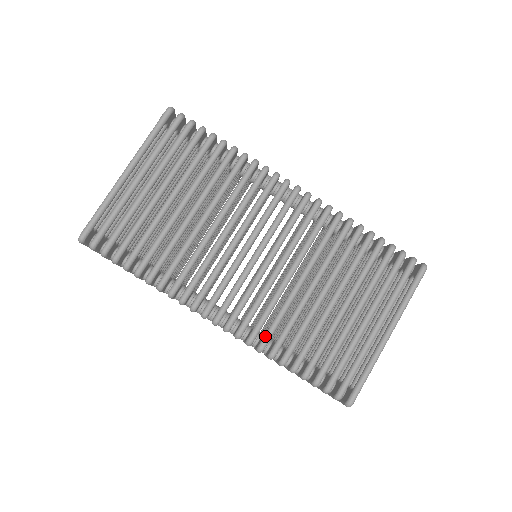
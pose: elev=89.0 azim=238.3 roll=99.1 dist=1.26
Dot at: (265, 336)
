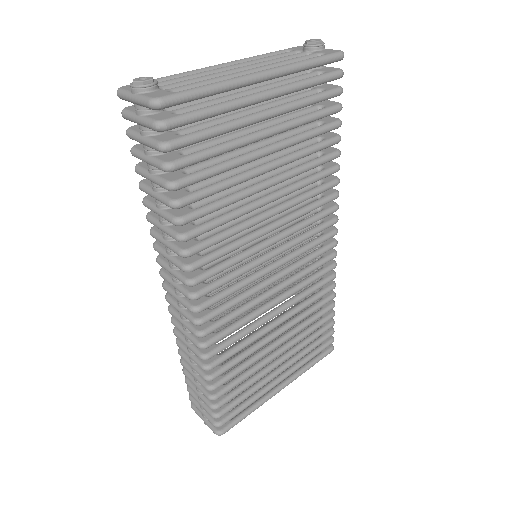
Dot at: (220, 348)
